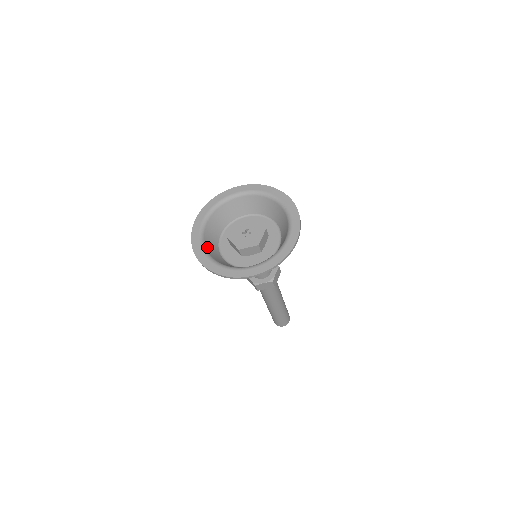
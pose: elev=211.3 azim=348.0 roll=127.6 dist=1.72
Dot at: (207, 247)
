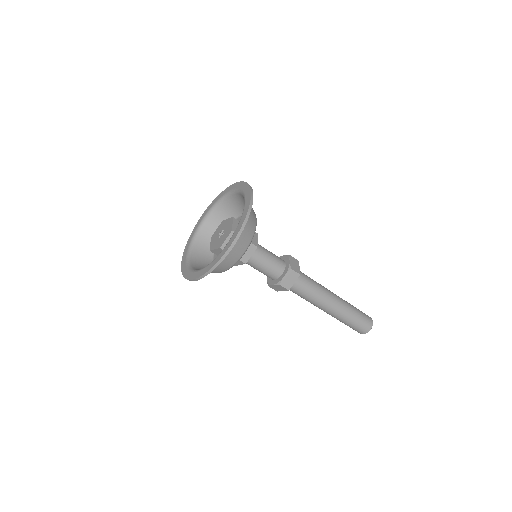
Dot at: (196, 245)
